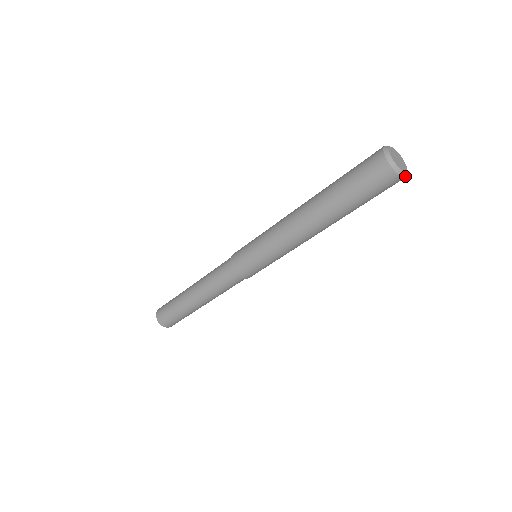
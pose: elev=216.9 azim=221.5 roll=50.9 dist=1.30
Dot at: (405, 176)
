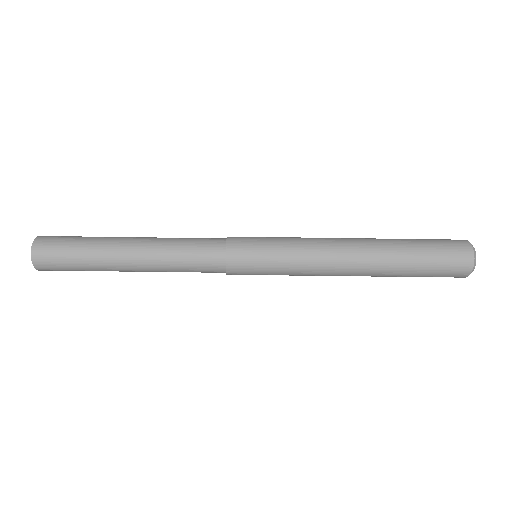
Dot at: occluded
